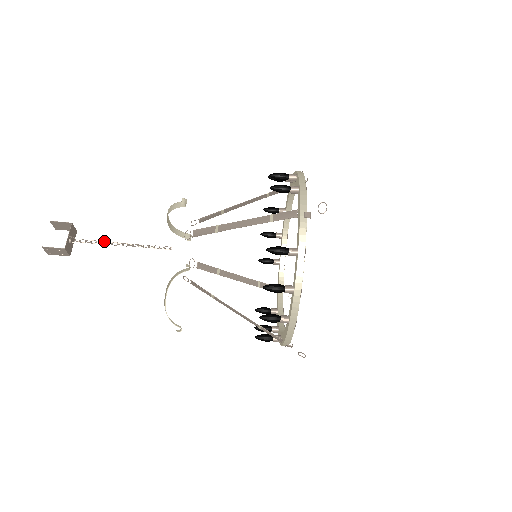
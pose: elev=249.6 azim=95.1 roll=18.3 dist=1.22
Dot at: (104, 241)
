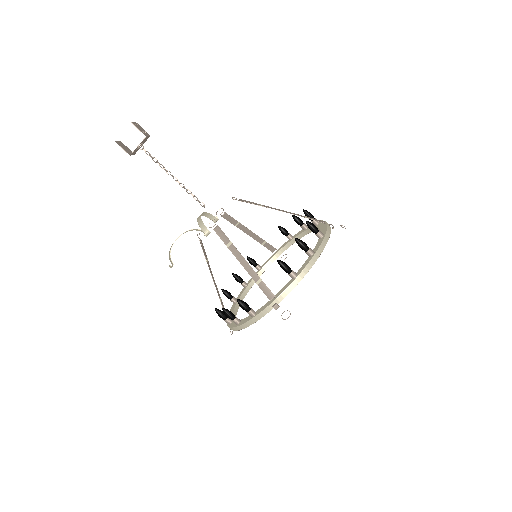
Dot at: (162, 165)
